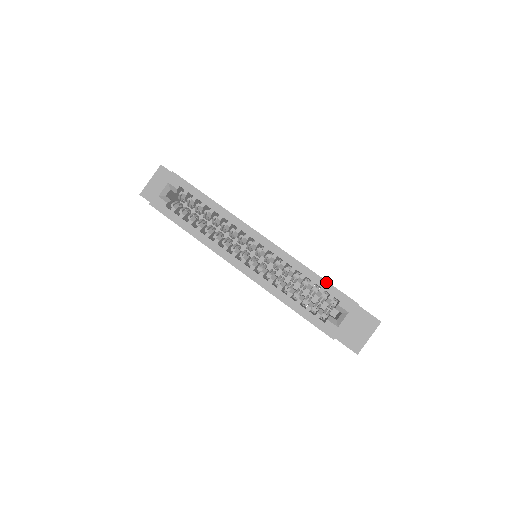
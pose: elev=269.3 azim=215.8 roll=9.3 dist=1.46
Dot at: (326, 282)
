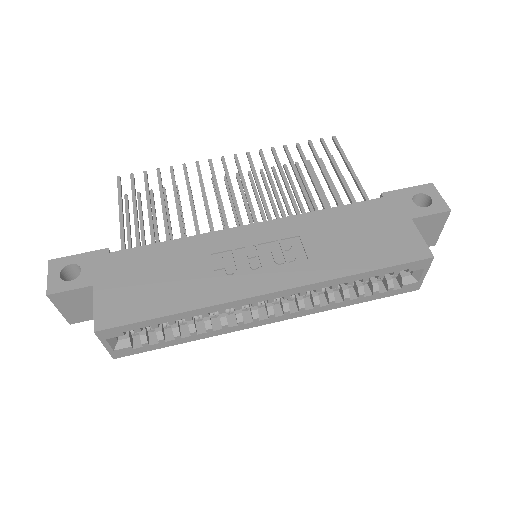
Dot at: (382, 270)
